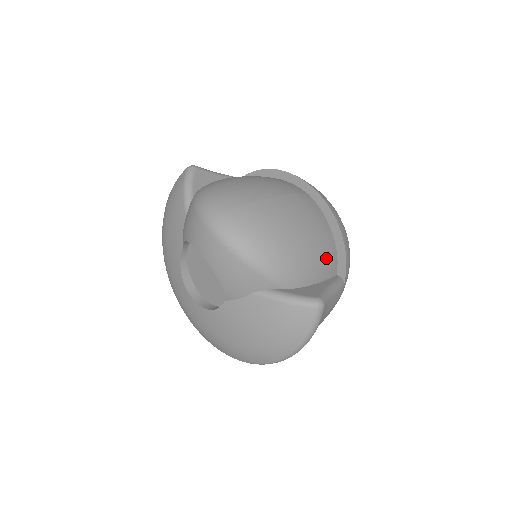
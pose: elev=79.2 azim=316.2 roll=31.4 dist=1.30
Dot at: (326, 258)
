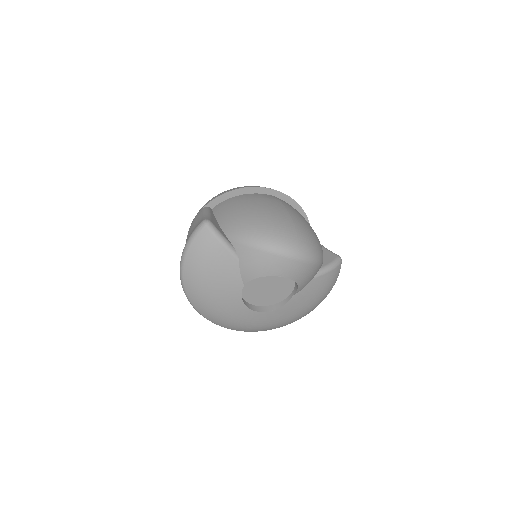
Dot at: occluded
